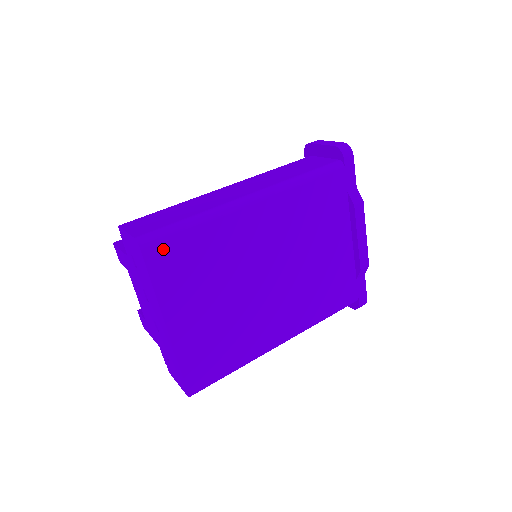
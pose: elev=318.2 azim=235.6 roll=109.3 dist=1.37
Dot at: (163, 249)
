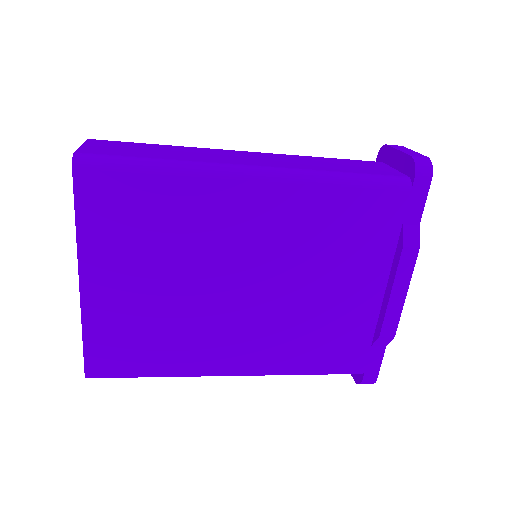
Dot at: (104, 182)
